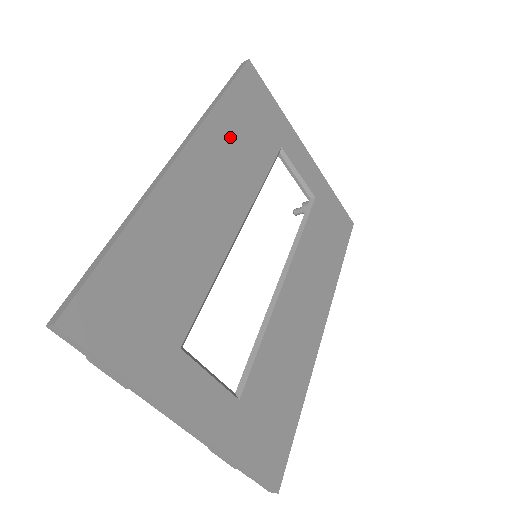
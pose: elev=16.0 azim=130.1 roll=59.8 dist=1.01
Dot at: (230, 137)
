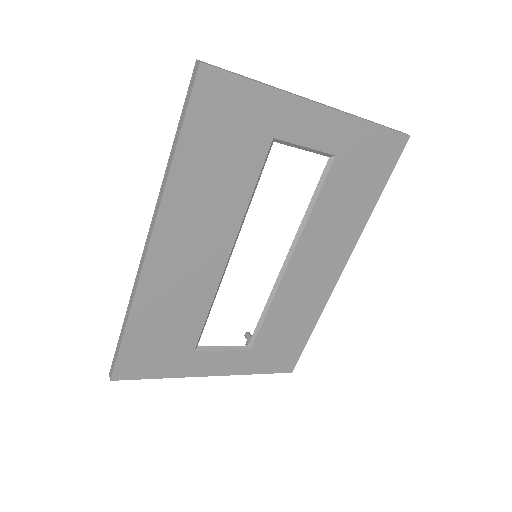
Dot at: (197, 188)
